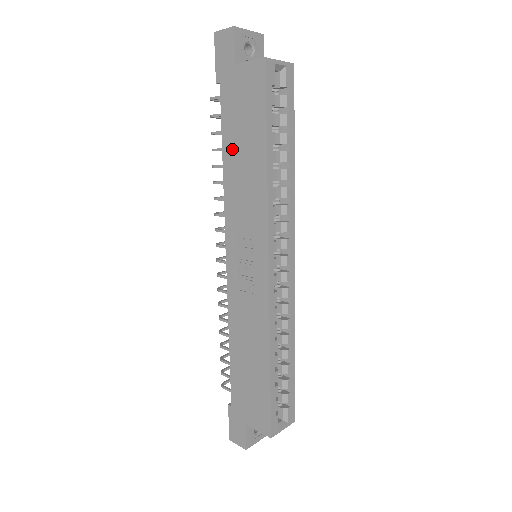
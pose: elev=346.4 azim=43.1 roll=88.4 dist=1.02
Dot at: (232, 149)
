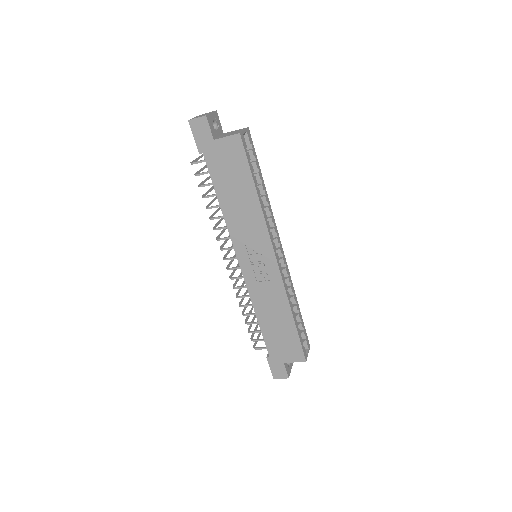
Dot at: (226, 195)
